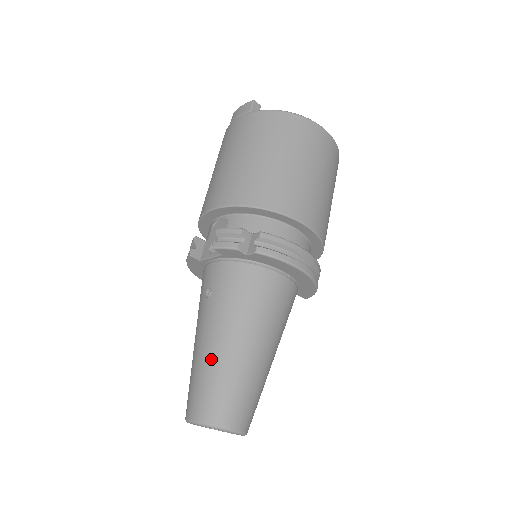
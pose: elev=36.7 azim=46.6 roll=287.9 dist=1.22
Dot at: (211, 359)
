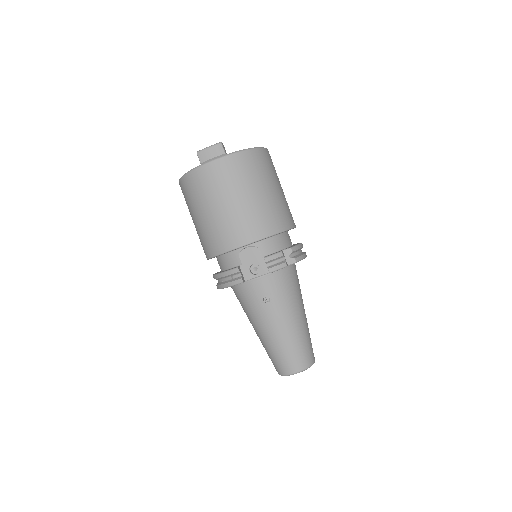
Dot at: (293, 336)
